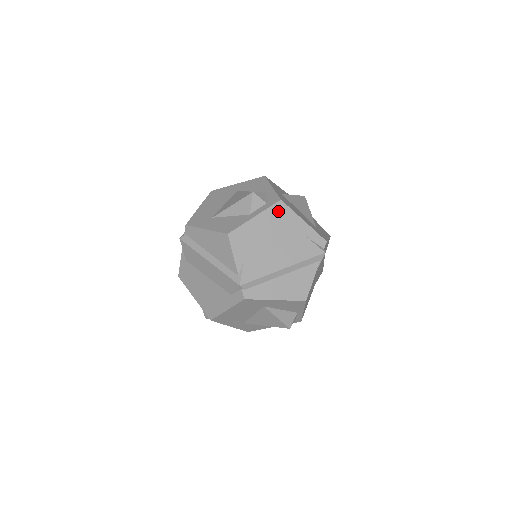
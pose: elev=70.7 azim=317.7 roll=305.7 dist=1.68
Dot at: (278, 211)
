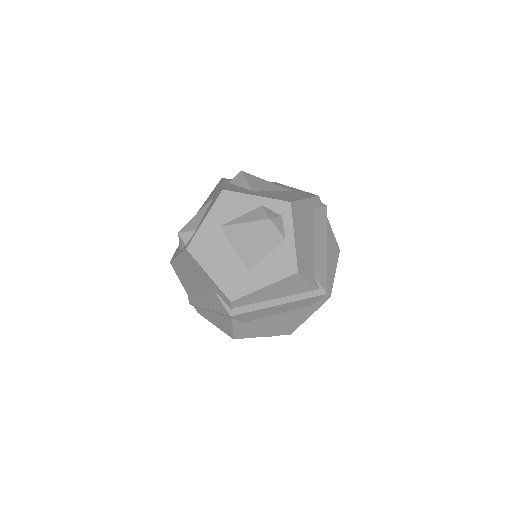
Dot at: (296, 213)
